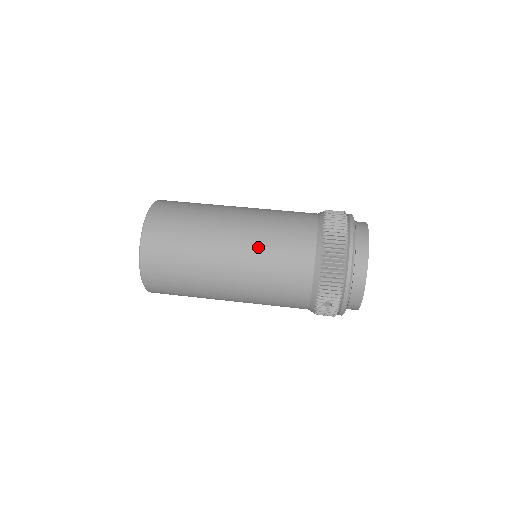
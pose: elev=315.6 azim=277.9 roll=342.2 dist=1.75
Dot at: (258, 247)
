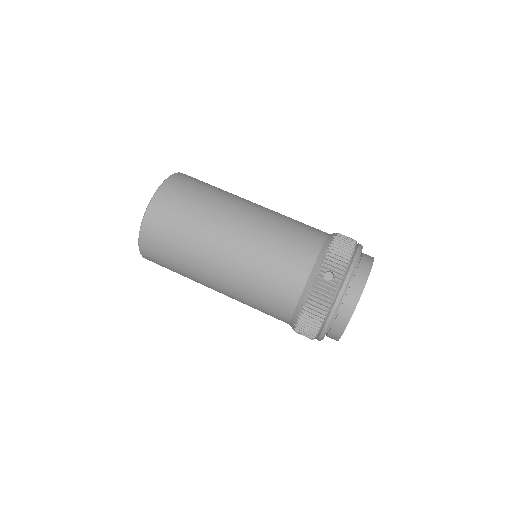
Dot at: (241, 294)
